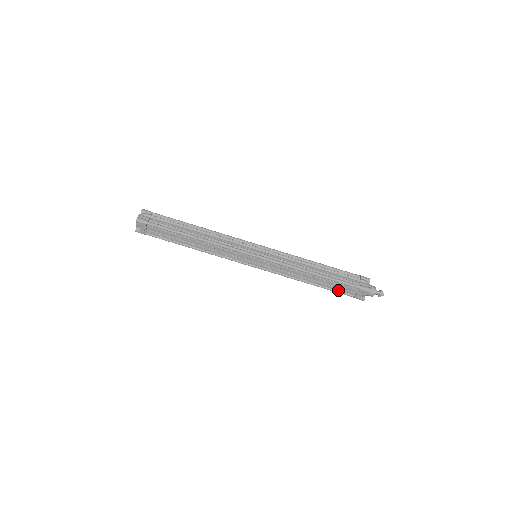
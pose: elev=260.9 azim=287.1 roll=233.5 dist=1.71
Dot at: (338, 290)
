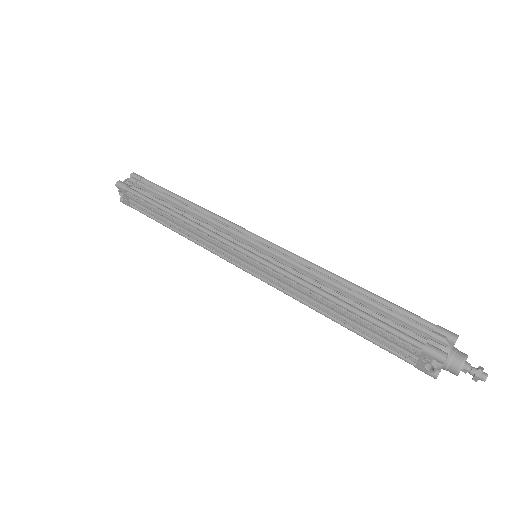
Dot at: (383, 344)
